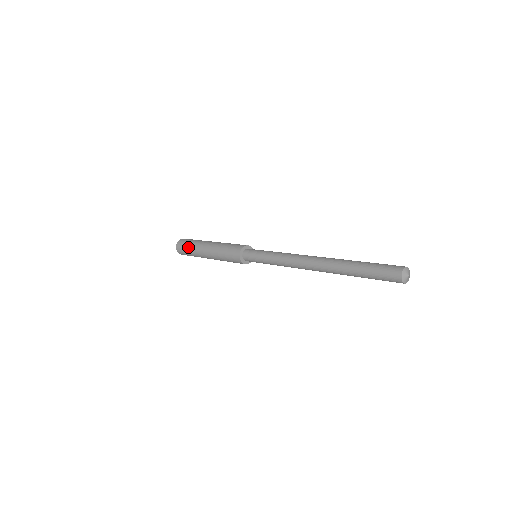
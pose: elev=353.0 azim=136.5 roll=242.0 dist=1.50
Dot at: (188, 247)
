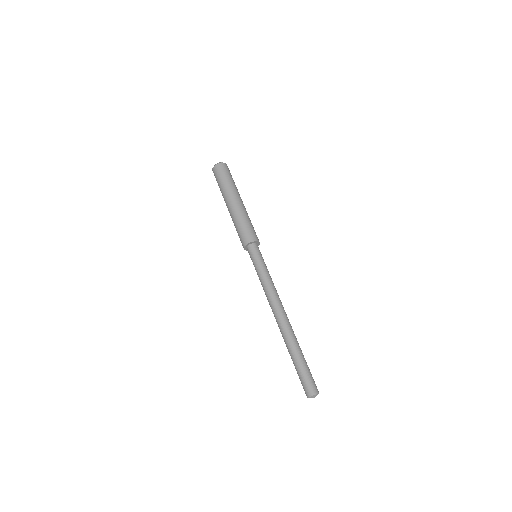
Dot at: occluded
